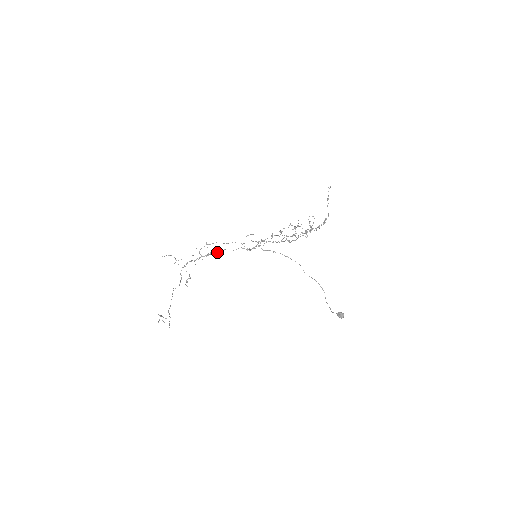
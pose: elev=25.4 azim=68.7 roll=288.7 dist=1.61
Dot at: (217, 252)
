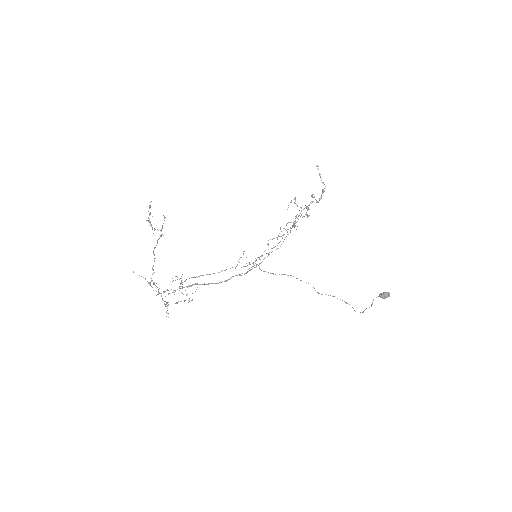
Dot at: (203, 284)
